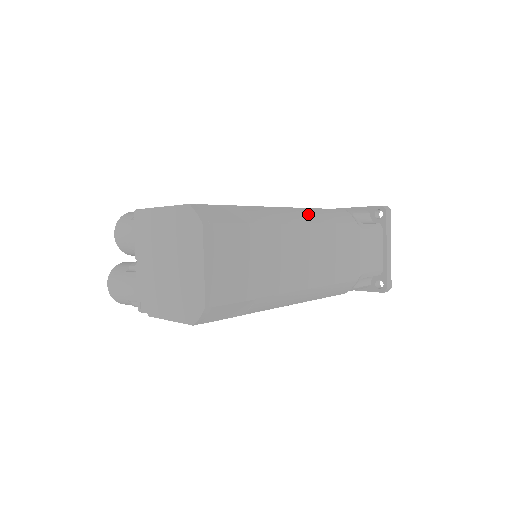
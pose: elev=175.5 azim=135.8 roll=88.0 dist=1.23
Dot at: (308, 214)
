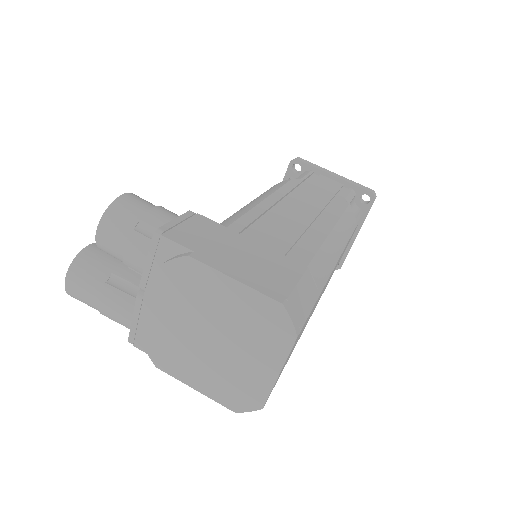
Dot at: (339, 239)
